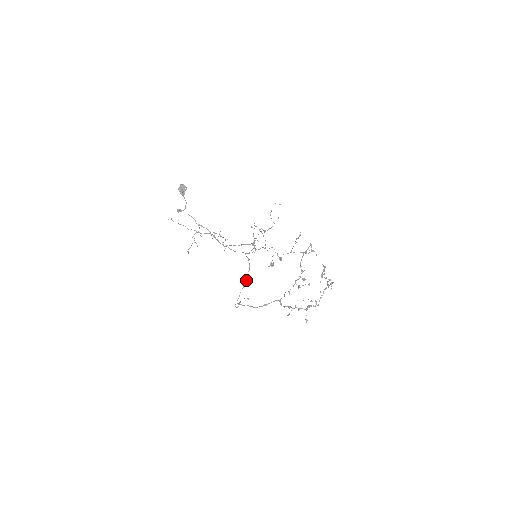
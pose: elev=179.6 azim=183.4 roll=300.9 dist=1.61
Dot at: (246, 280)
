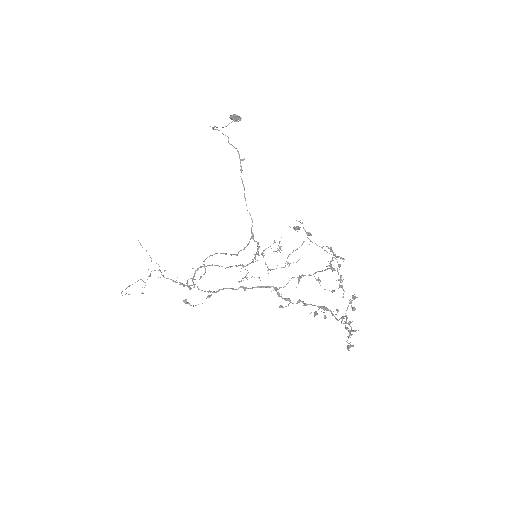
Dot at: (232, 254)
